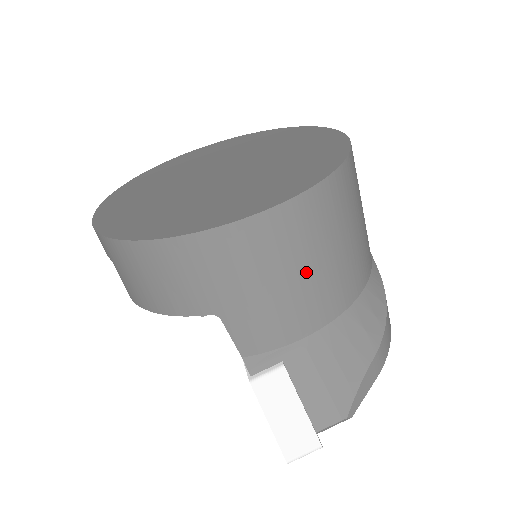
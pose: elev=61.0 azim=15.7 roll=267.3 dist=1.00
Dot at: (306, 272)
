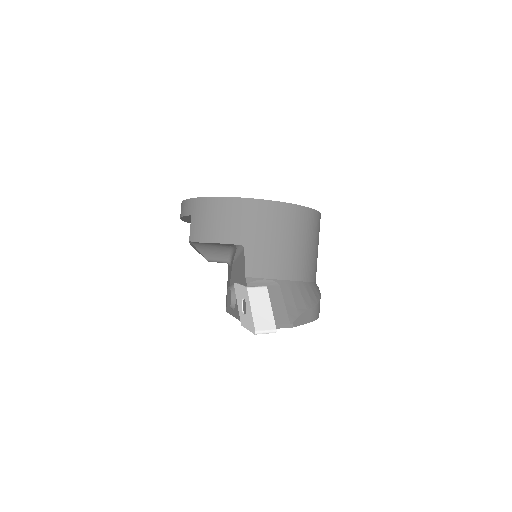
Dot at: (292, 244)
